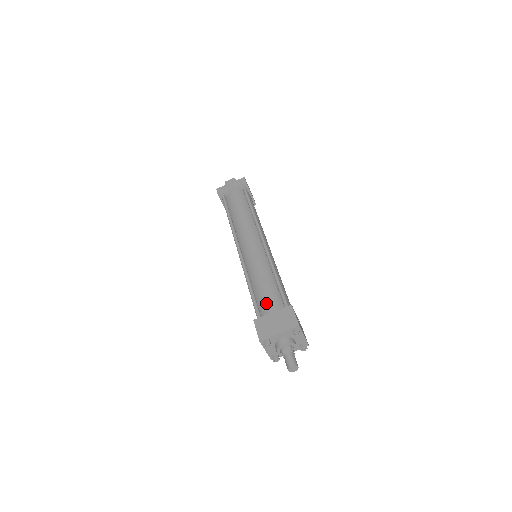
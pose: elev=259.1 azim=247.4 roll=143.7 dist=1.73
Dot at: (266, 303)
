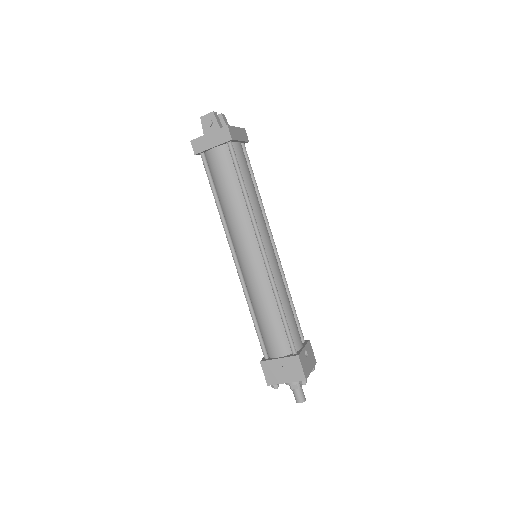
Dot at: (272, 343)
